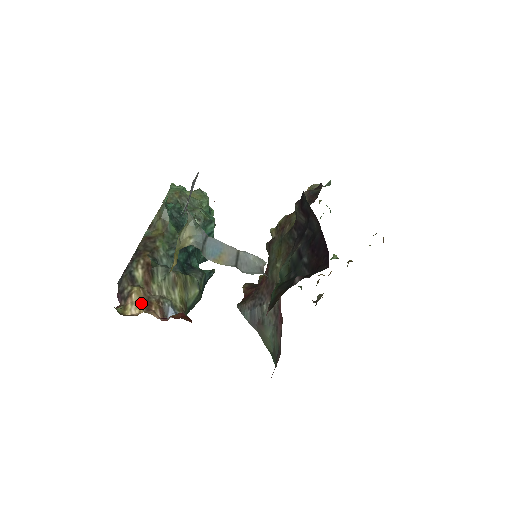
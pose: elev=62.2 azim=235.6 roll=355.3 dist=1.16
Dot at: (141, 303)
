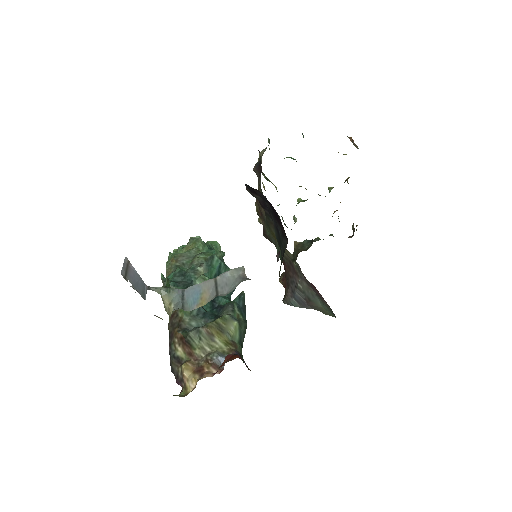
Dot at: (194, 374)
